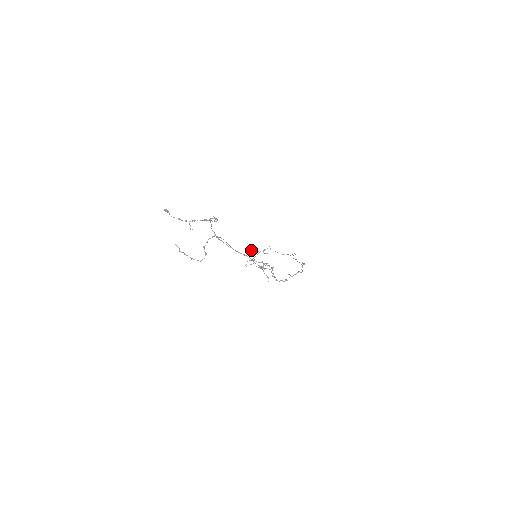
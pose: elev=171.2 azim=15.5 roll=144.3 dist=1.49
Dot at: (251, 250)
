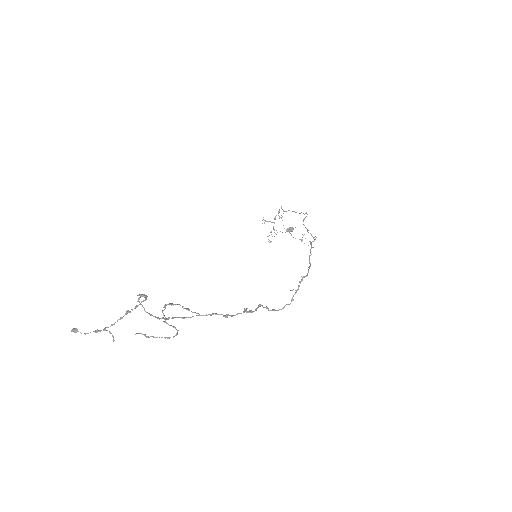
Dot at: occluded
